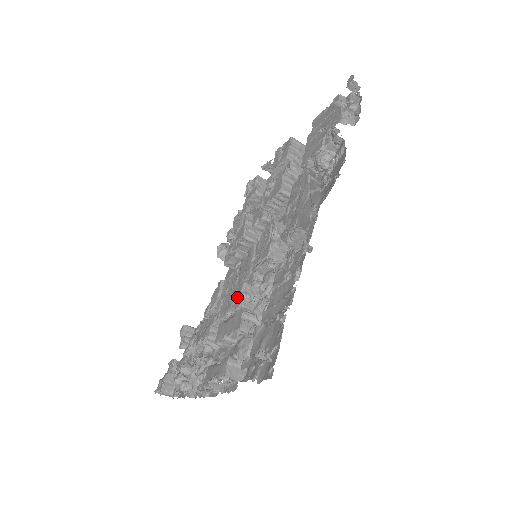
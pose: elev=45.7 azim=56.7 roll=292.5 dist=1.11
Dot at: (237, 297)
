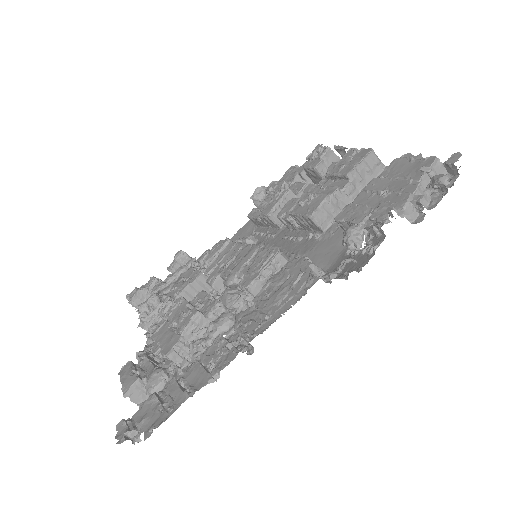
Dot at: (186, 319)
